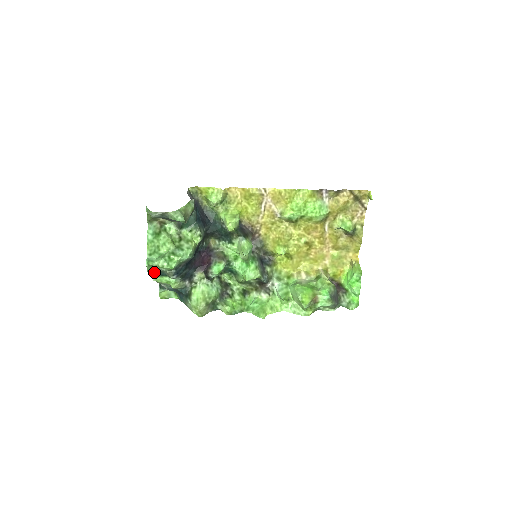
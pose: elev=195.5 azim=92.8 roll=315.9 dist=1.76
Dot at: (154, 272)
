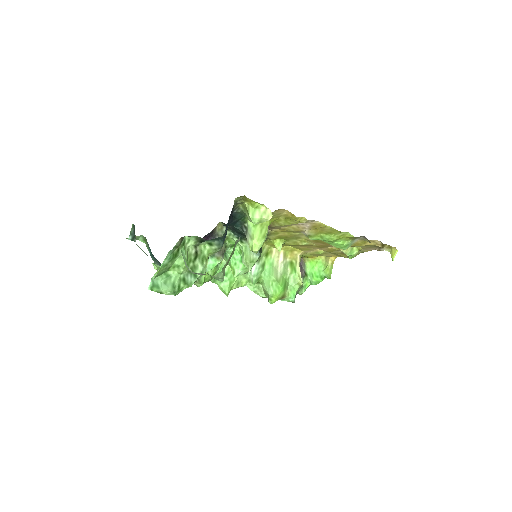
Dot at: occluded
